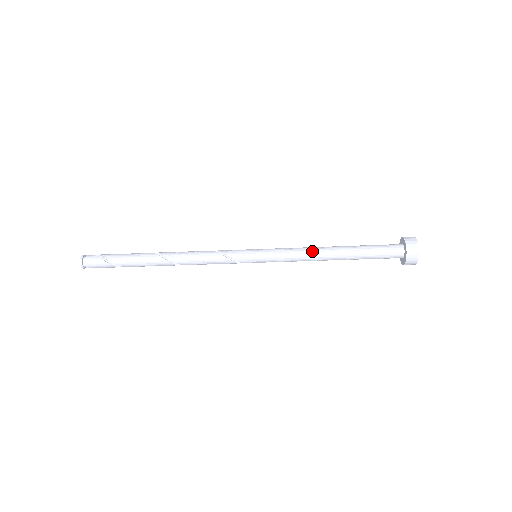
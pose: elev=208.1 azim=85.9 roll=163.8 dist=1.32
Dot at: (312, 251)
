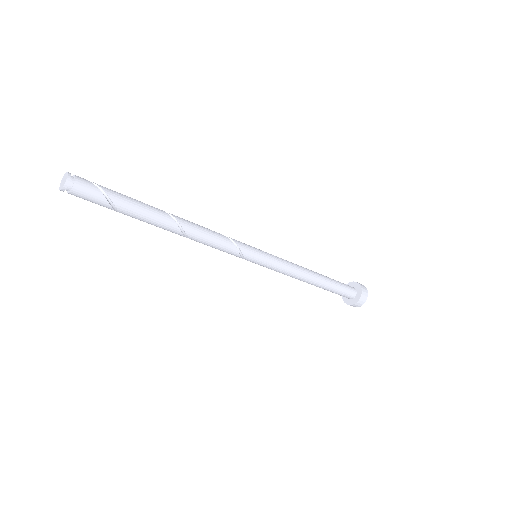
Dot at: (302, 269)
